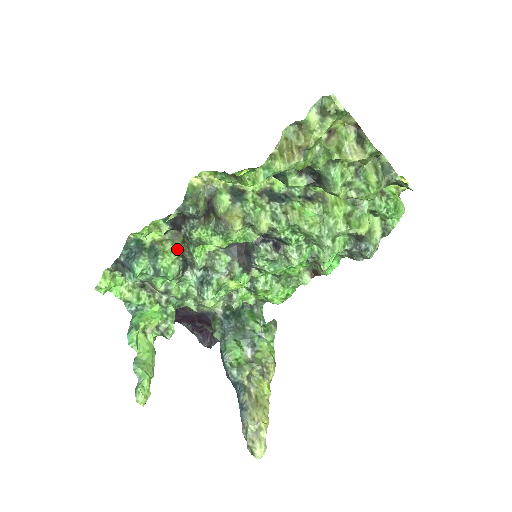
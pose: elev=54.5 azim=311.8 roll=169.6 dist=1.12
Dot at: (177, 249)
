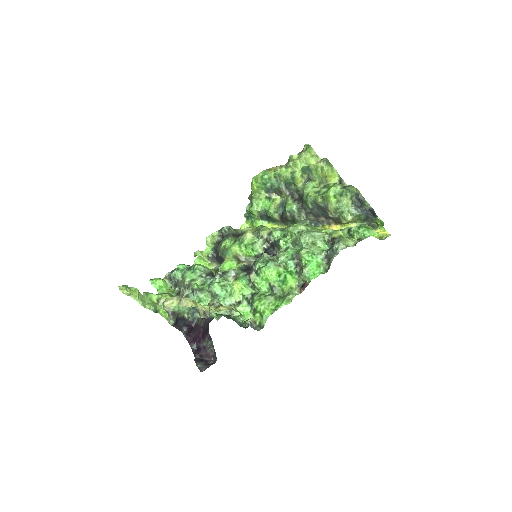
Dot at: (212, 271)
